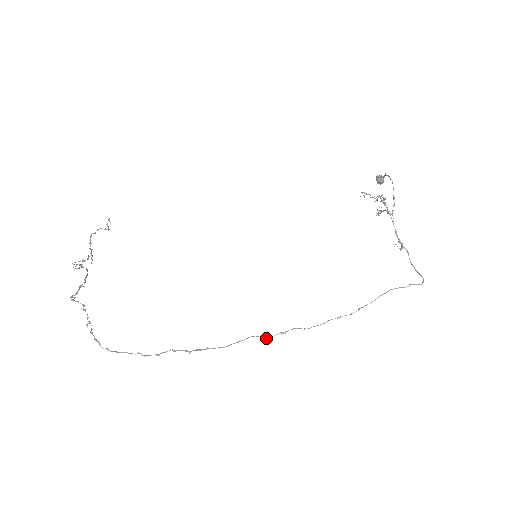
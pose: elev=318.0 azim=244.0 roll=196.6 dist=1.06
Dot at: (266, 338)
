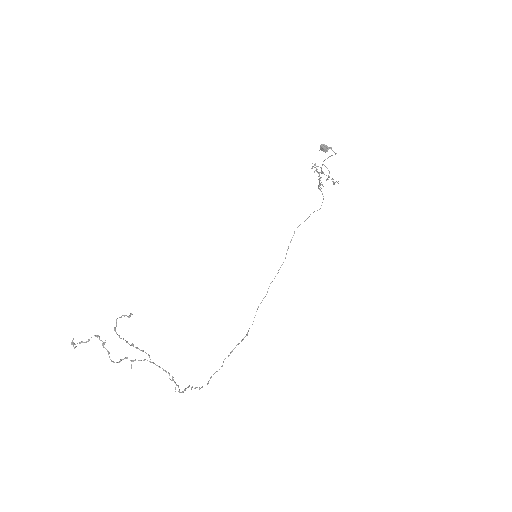
Dot at: occluded
